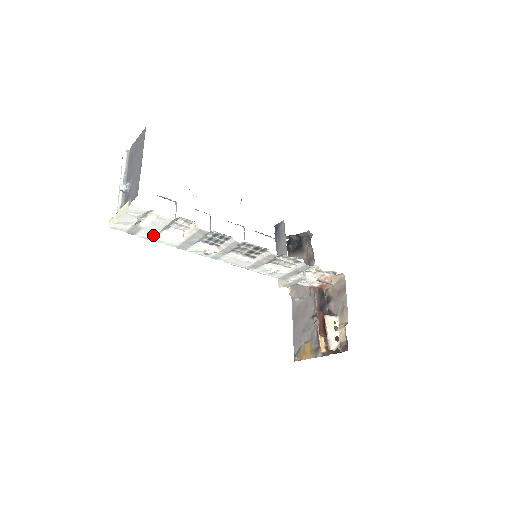
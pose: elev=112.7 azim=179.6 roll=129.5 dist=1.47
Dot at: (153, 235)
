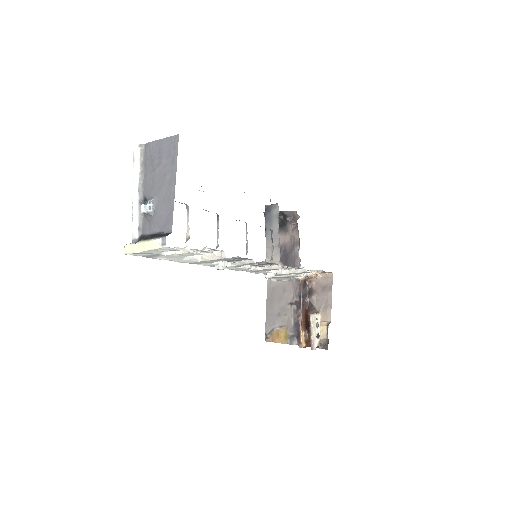
Dot at: (170, 258)
